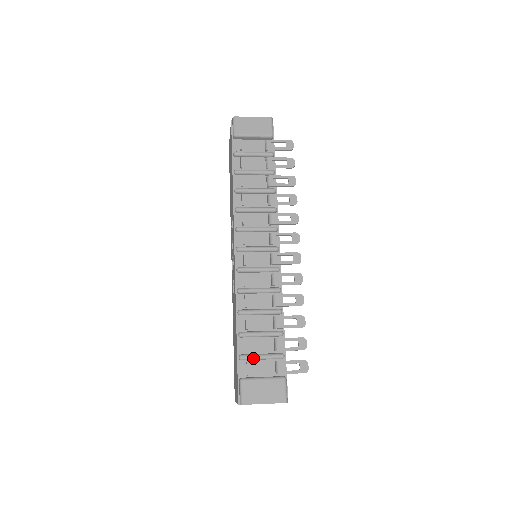
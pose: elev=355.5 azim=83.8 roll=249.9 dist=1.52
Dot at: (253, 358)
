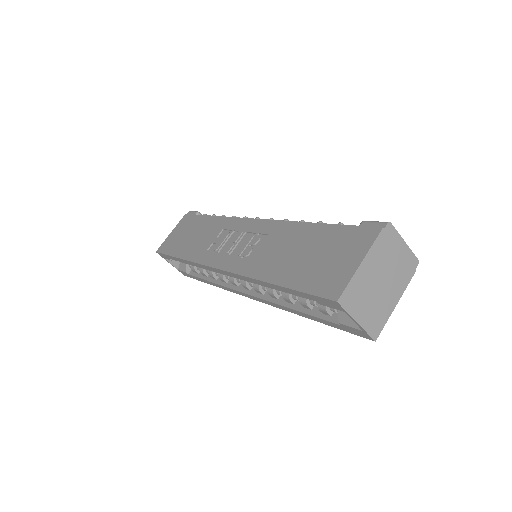
Dot at: occluded
